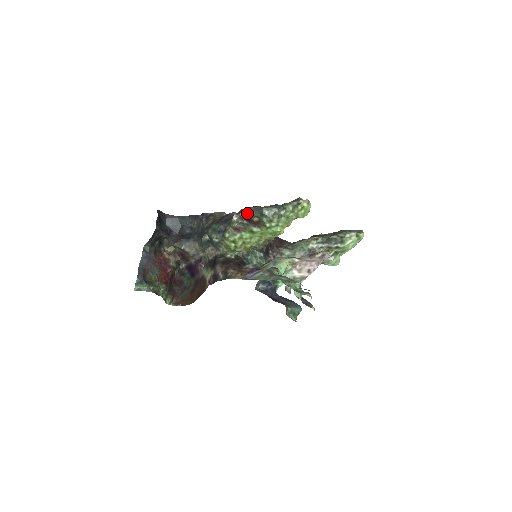
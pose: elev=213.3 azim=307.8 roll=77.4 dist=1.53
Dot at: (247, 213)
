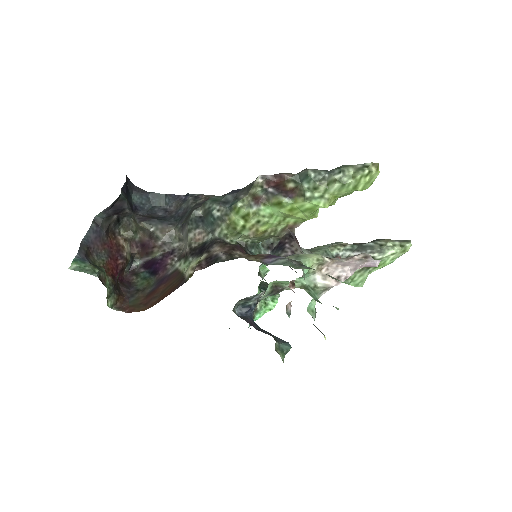
Dot at: (280, 174)
